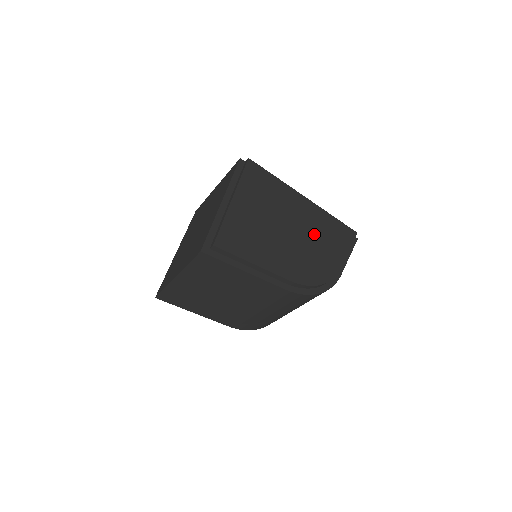
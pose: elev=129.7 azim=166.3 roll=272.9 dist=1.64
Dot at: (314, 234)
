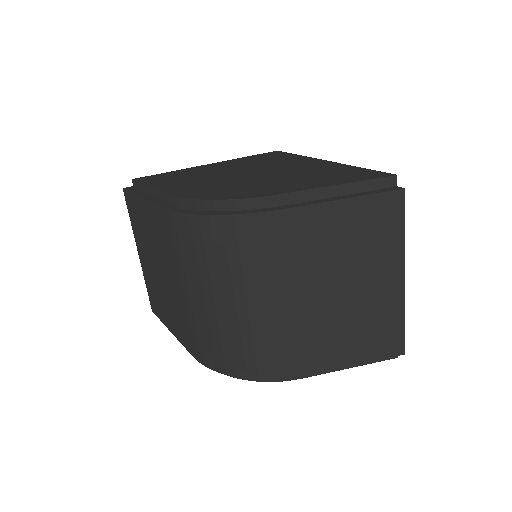
Dot at: (285, 176)
